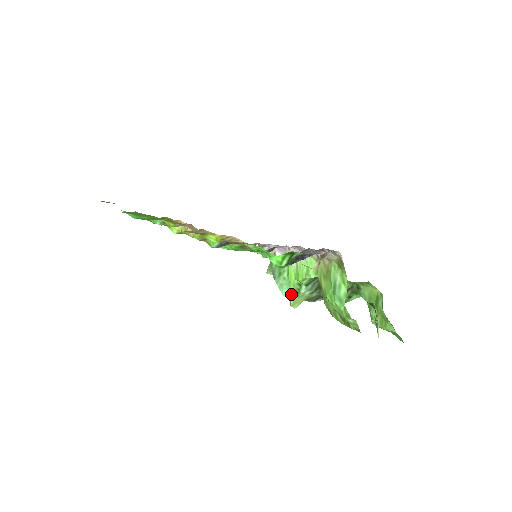
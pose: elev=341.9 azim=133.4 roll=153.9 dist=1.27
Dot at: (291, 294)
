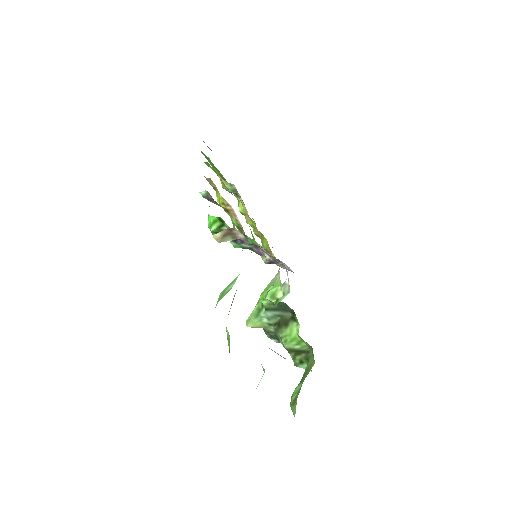
Dot at: (253, 310)
